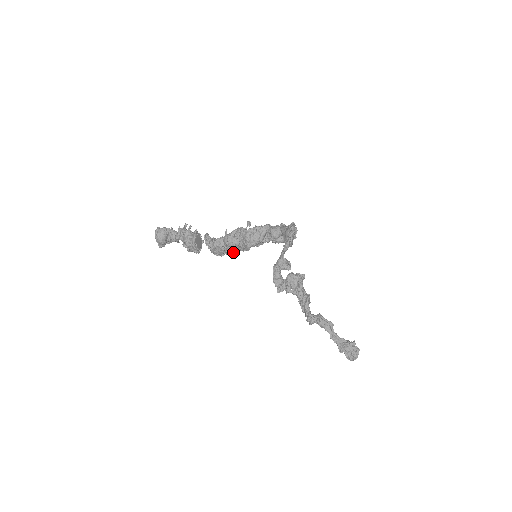
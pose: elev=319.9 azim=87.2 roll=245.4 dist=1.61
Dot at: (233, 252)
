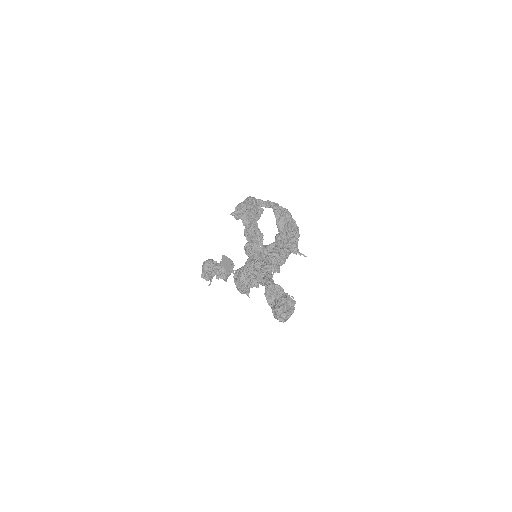
Dot at: (252, 286)
